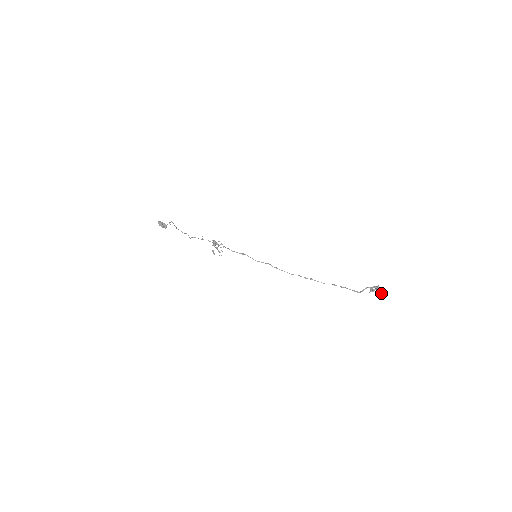
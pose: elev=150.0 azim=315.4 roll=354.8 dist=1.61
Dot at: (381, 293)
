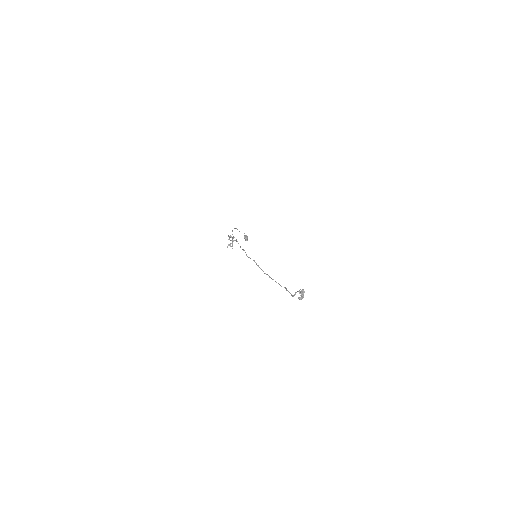
Dot at: (301, 297)
